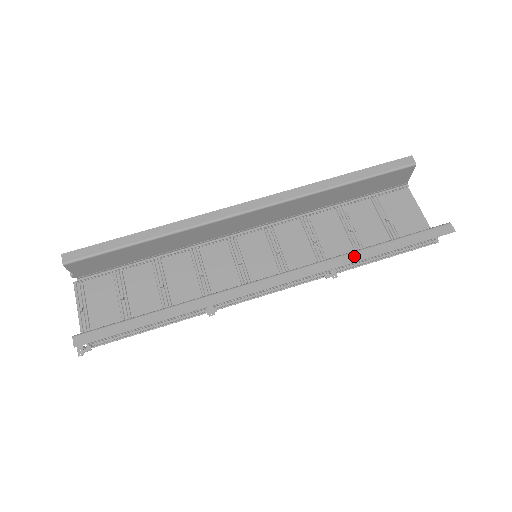
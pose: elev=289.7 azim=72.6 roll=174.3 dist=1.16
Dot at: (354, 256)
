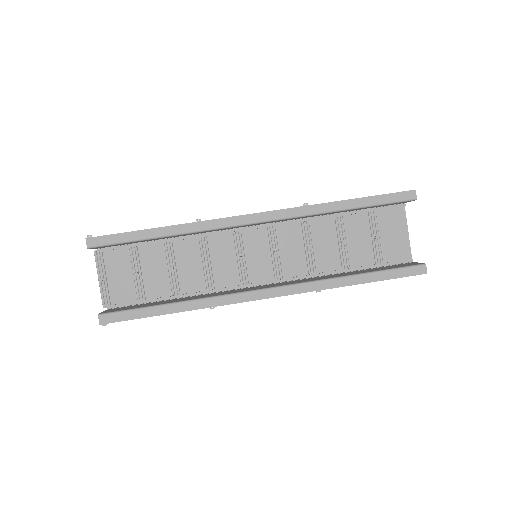
Dot at: (338, 282)
